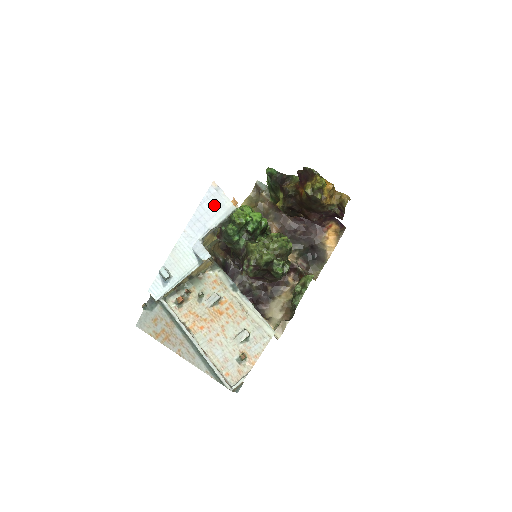
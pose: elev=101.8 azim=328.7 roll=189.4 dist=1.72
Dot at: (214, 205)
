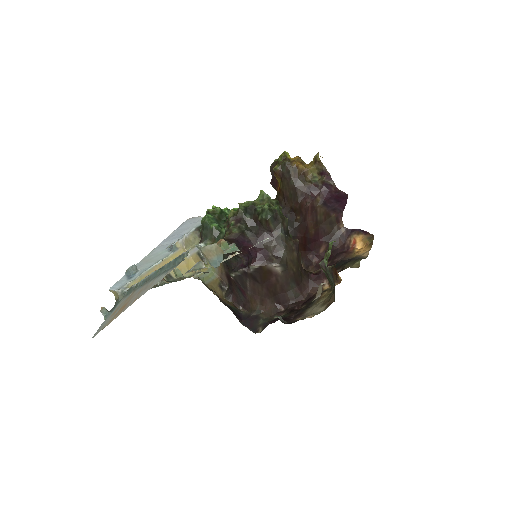
Dot at: (190, 224)
